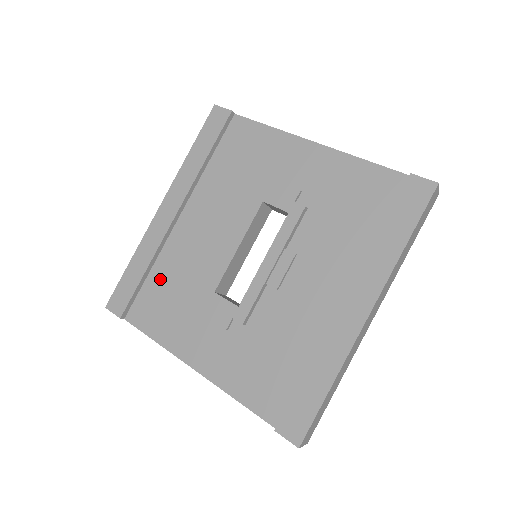
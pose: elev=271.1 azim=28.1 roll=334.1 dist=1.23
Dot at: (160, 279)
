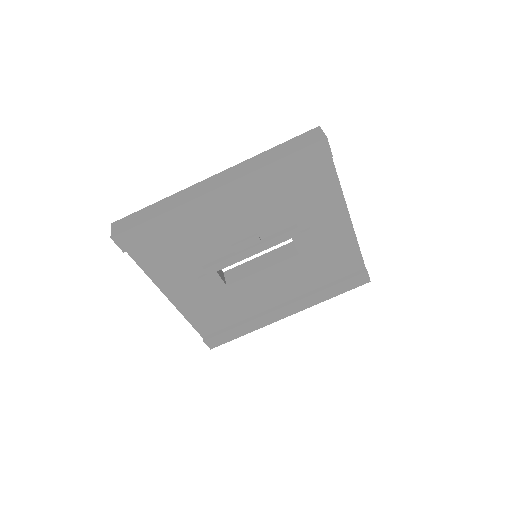
Dot at: (176, 238)
